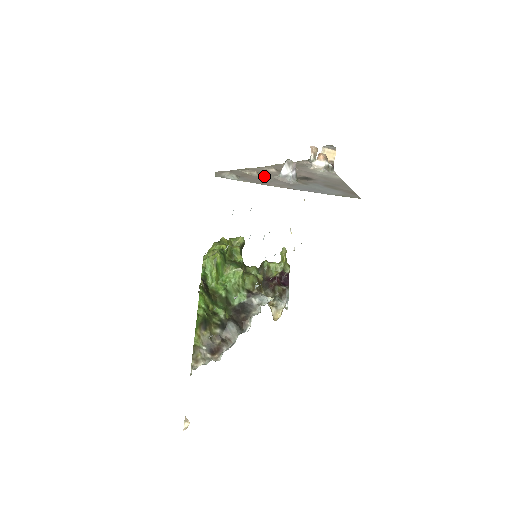
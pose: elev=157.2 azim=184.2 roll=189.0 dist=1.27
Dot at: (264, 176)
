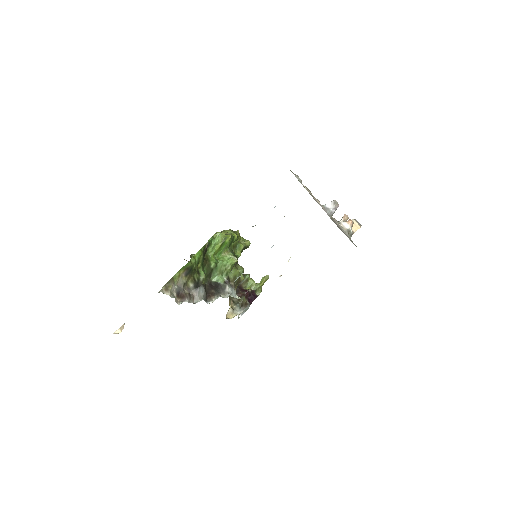
Dot at: occluded
